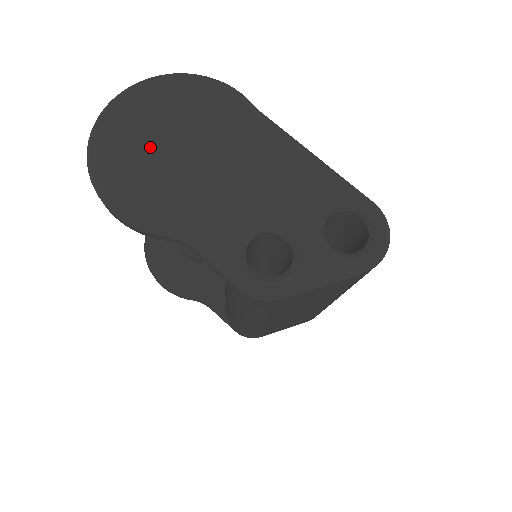
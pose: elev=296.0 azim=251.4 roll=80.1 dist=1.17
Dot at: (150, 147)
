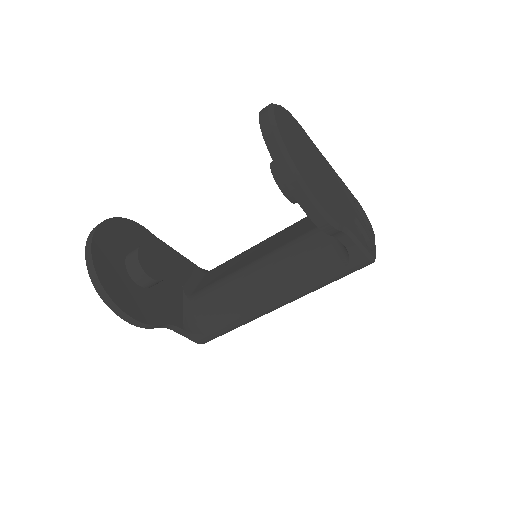
Dot at: (307, 164)
